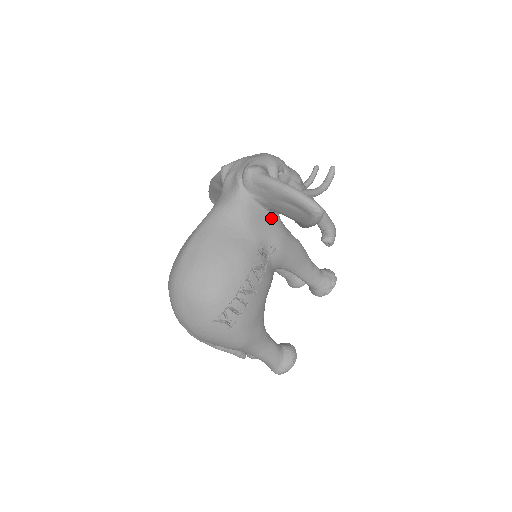
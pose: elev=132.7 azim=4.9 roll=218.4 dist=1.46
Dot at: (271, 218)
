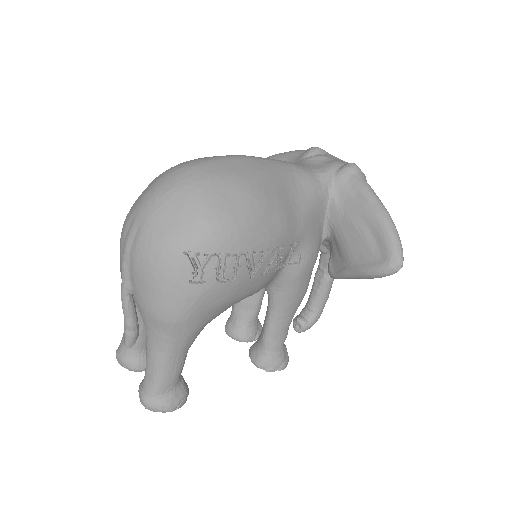
Dot at: (321, 232)
